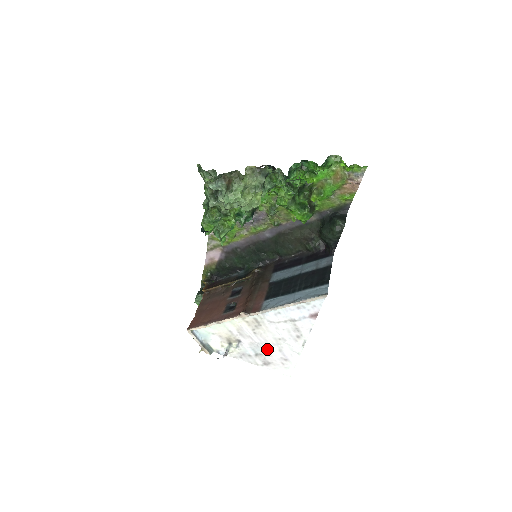
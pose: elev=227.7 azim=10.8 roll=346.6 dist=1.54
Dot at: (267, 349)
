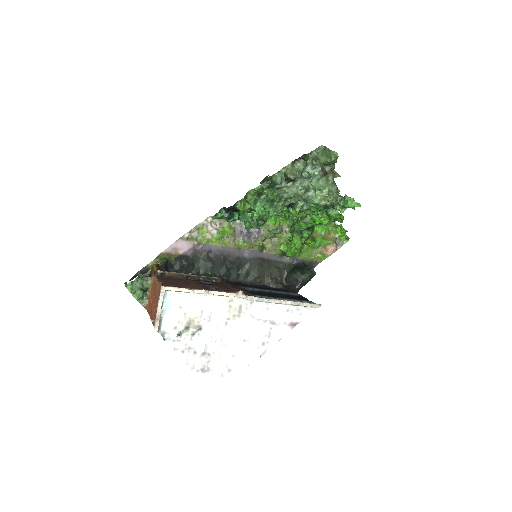
Dot at: (222, 349)
